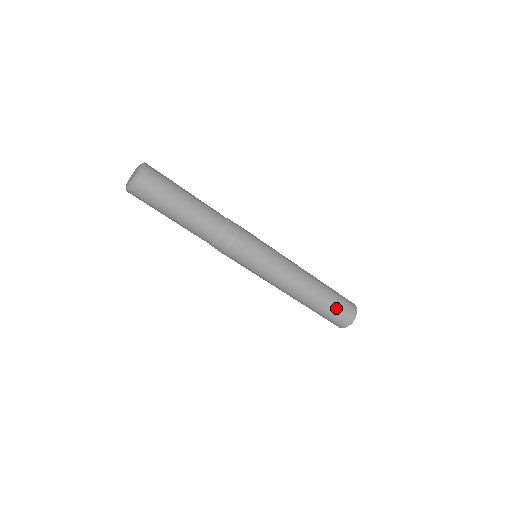
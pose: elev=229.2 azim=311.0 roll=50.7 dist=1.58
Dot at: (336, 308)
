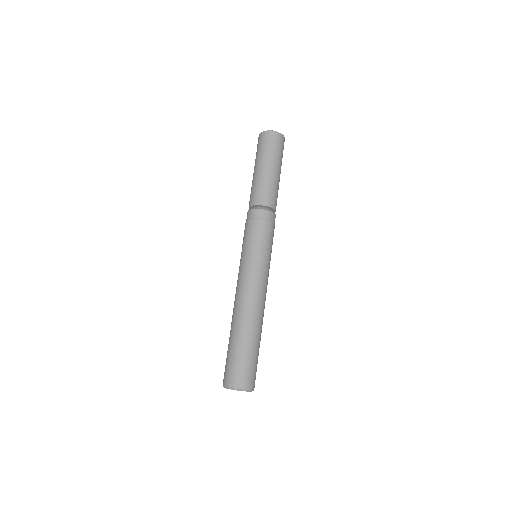
Dot at: (245, 358)
